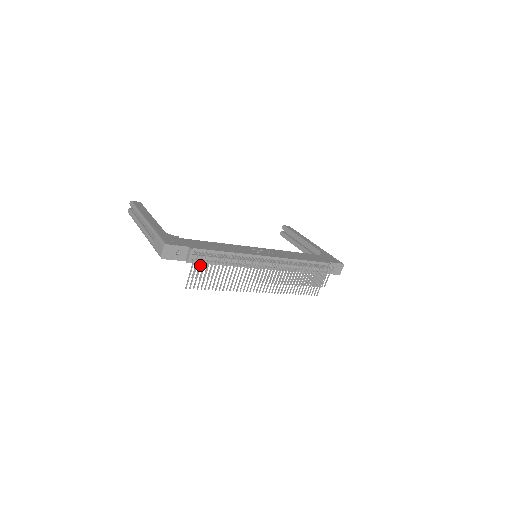
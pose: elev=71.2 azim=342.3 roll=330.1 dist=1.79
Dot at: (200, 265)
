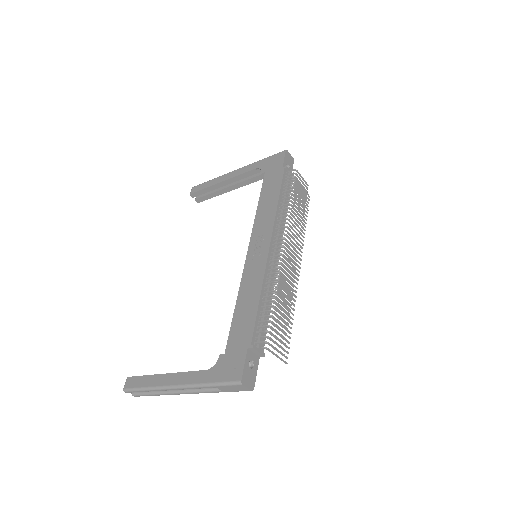
Dot at: (274, 342)
